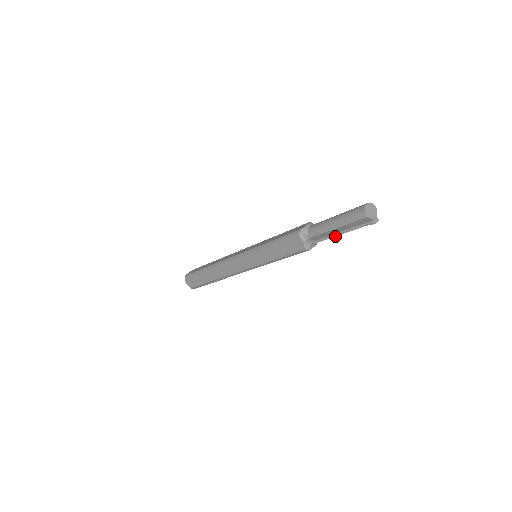
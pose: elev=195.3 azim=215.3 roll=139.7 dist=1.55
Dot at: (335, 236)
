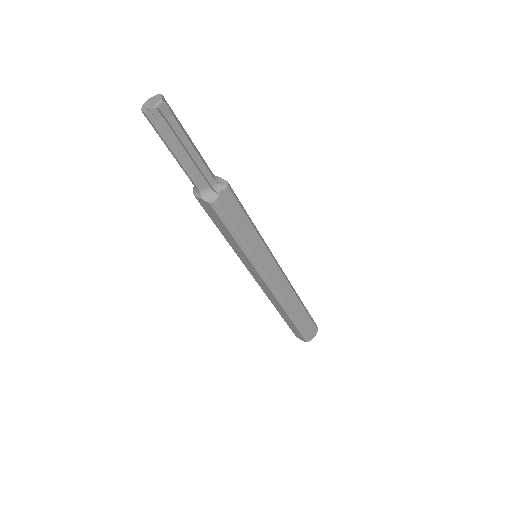
Dot at: (195, 162)
